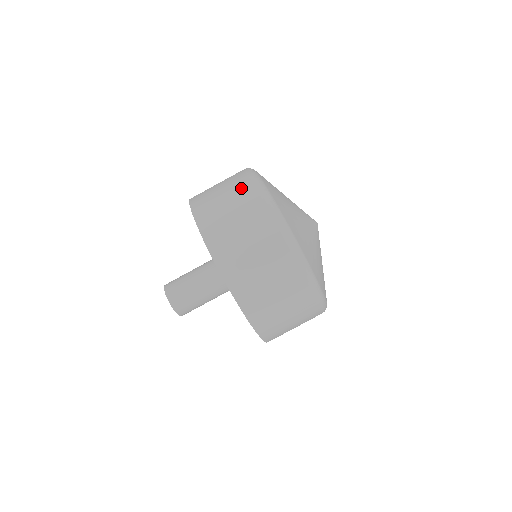
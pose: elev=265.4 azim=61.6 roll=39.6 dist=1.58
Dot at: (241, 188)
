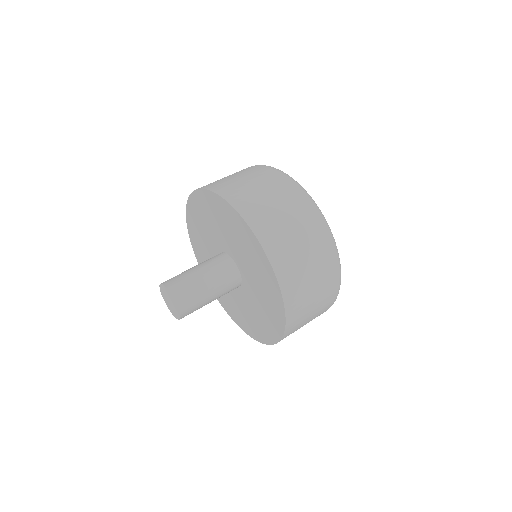
Dot at: occluded
